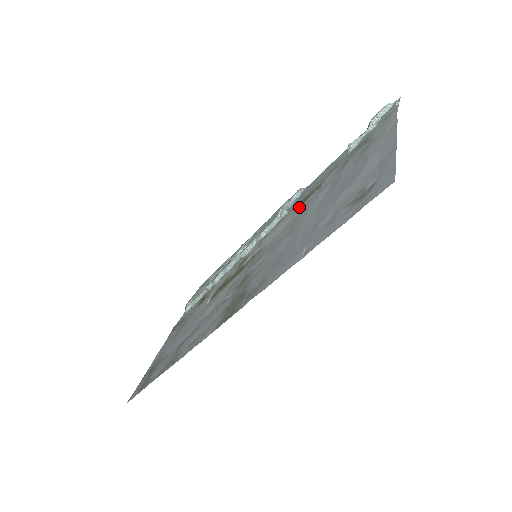
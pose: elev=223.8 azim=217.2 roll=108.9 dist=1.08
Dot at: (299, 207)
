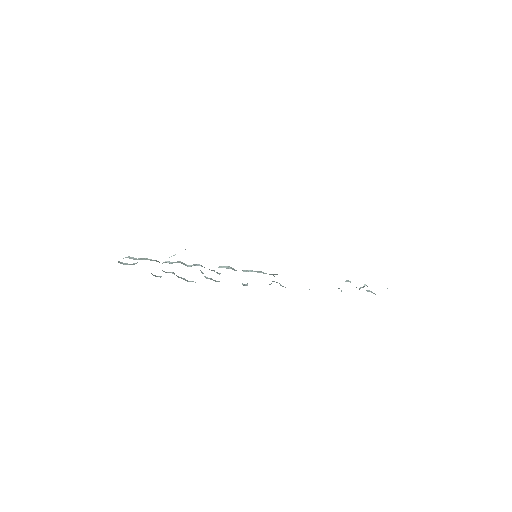
Dot at: occluded
